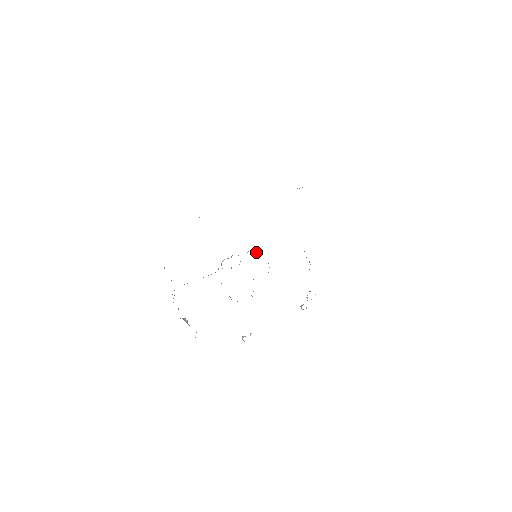
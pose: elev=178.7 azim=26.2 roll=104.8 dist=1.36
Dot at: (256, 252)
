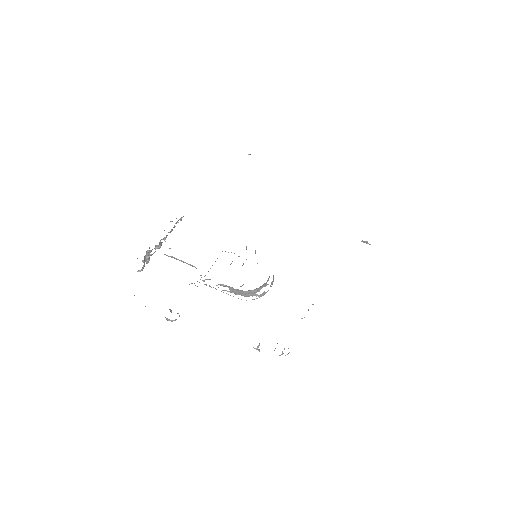
Dot at: occluded
